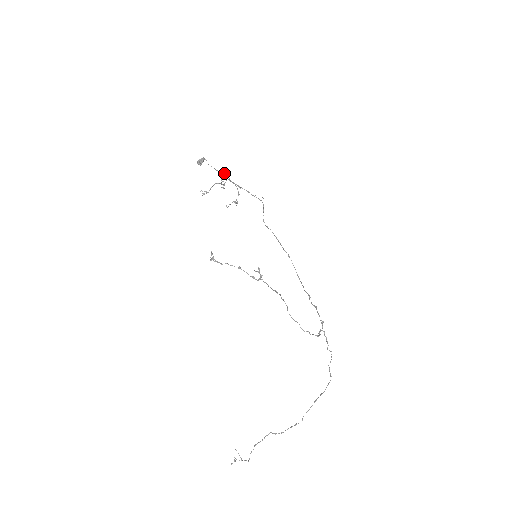
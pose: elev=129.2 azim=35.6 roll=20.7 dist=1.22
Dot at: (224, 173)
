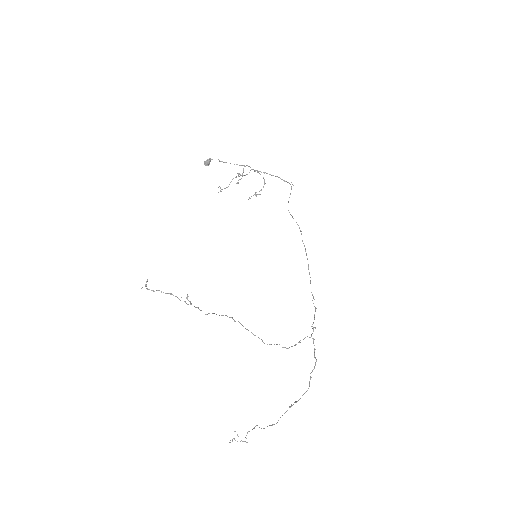
Dot at: occluded
